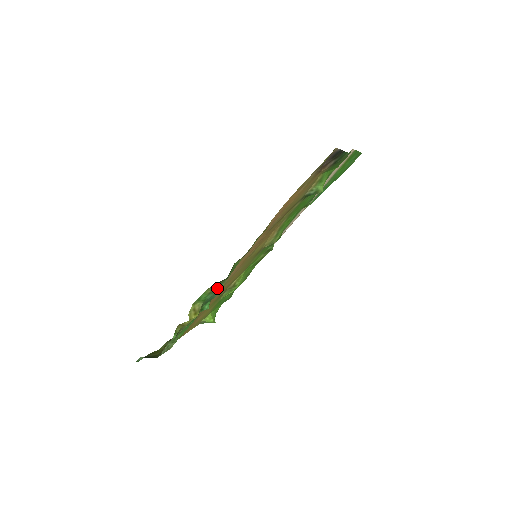
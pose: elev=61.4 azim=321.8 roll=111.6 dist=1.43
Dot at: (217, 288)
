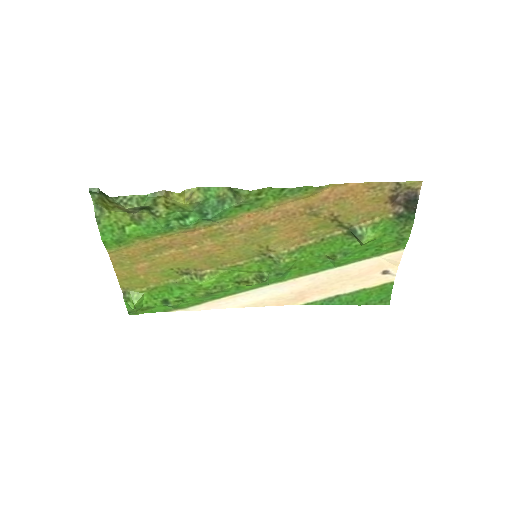
Dot at: (226, 202)
